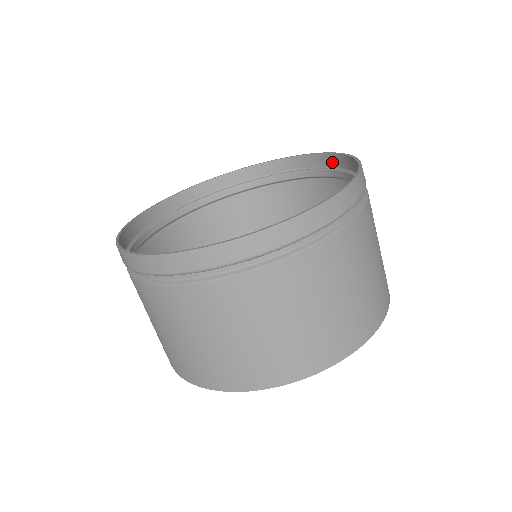
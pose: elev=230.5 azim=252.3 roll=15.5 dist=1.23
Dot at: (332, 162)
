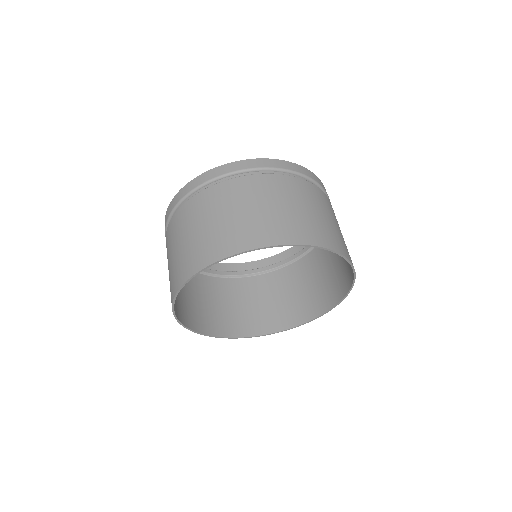
Dot at: occluded
